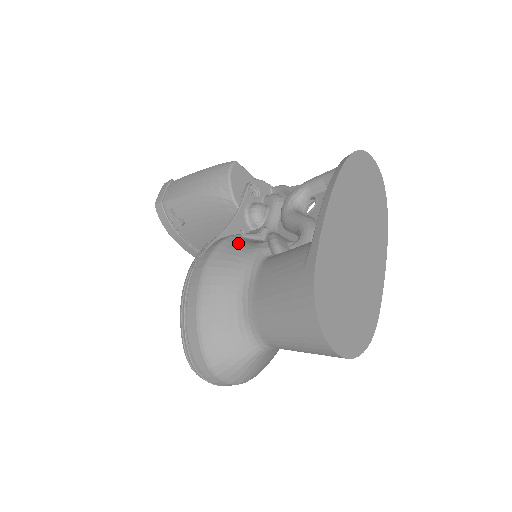
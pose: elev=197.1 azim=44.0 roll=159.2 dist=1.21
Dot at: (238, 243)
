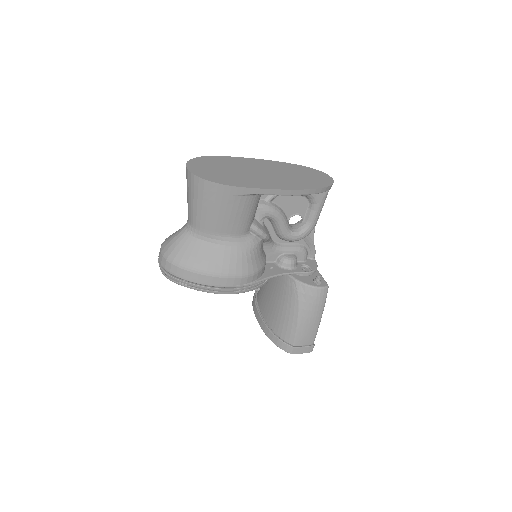
Dot at: occluded
